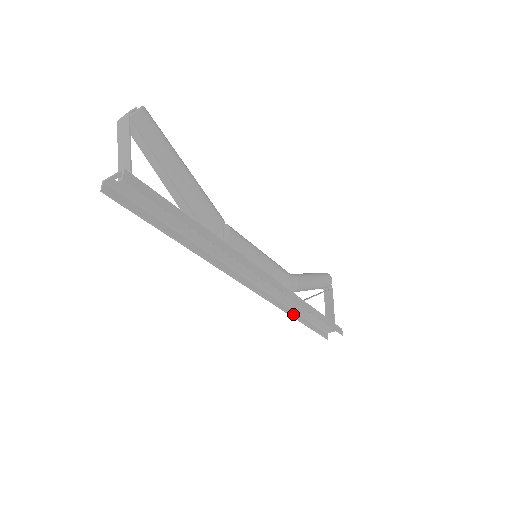
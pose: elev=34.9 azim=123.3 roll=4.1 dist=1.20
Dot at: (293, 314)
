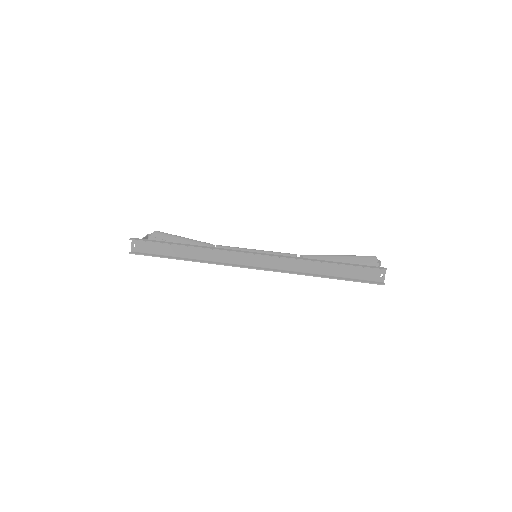
Dot at: (316, 275)
